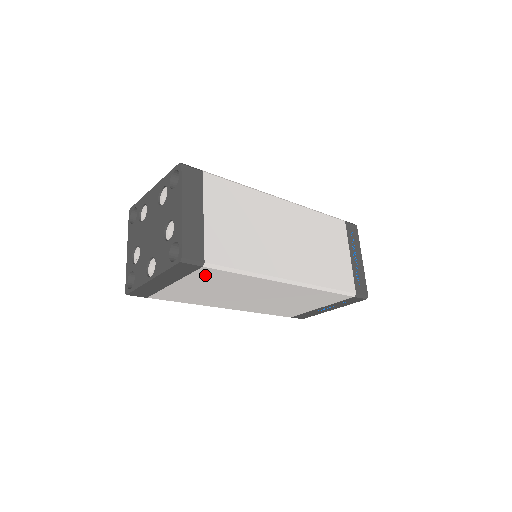
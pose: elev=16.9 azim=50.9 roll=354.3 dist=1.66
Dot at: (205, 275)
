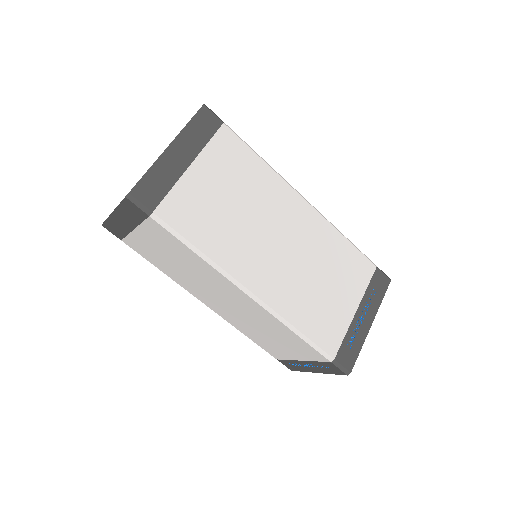
Dot at: (225, 149)
